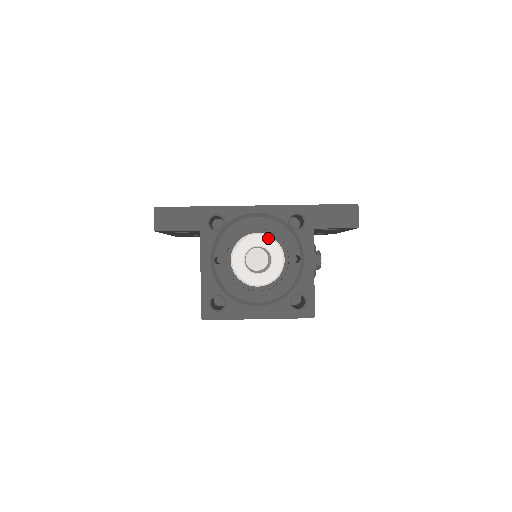
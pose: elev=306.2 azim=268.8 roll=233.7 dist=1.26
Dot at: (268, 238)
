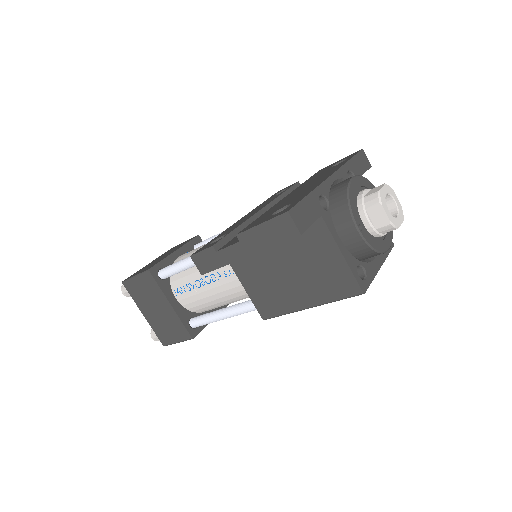
Dot at: (386, 185)
